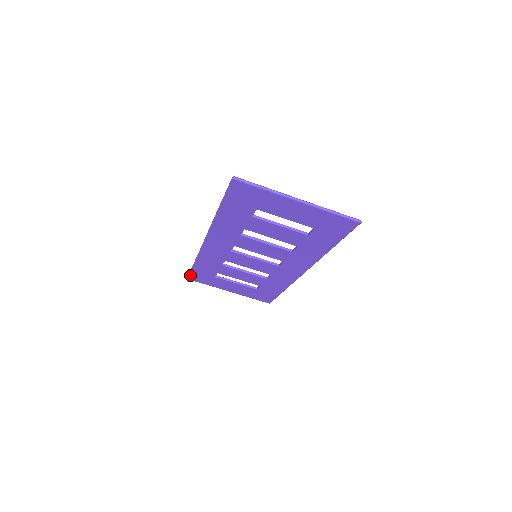
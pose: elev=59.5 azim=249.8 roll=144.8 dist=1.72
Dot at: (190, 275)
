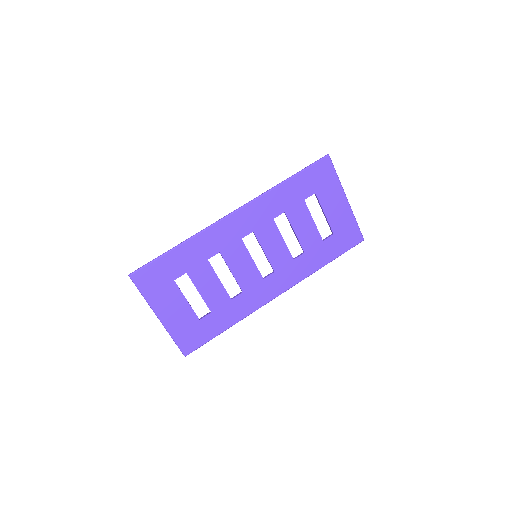
Dot at: (143, 268)
